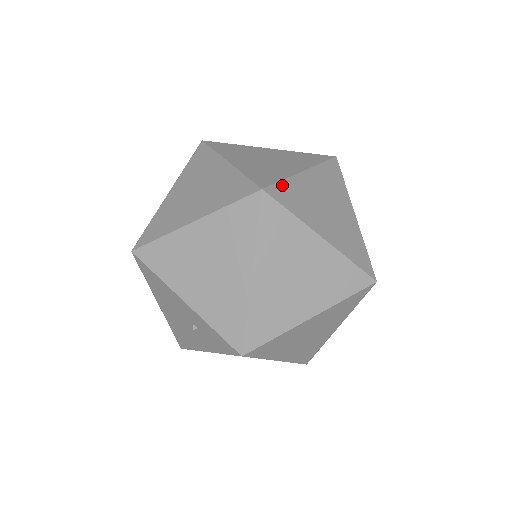
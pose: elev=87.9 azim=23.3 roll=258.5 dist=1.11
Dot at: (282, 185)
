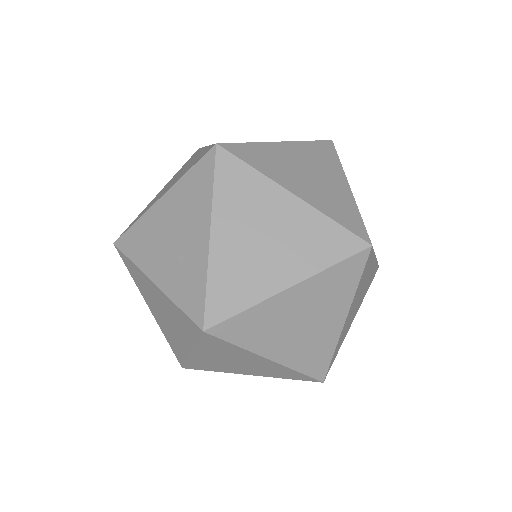
Dot at: (372, 255)
